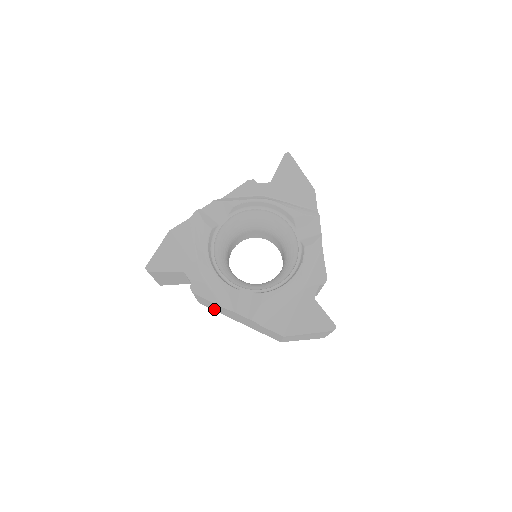
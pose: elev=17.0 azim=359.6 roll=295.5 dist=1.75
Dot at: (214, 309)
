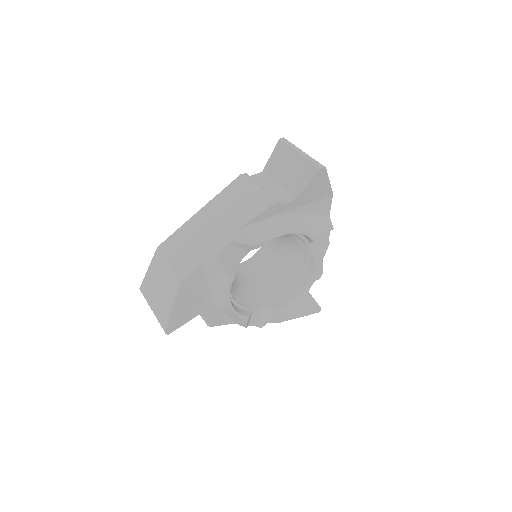
Dot at: occluded
